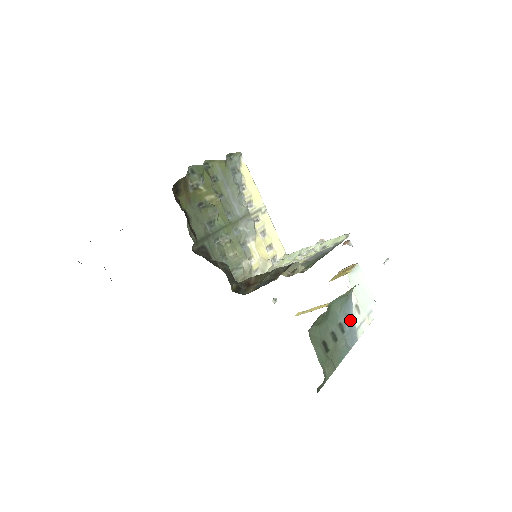
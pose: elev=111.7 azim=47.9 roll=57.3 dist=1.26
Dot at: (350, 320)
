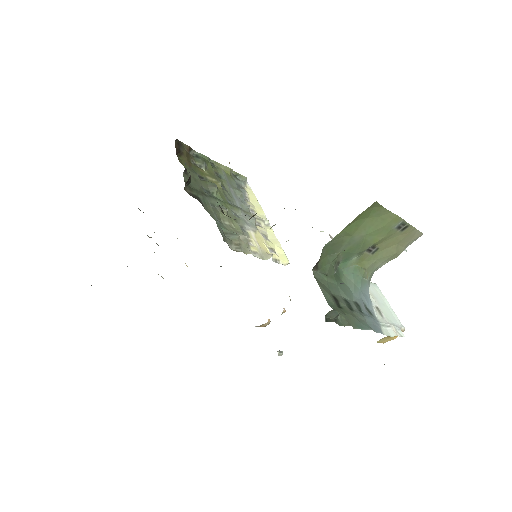
Dot at: (370, 312)
